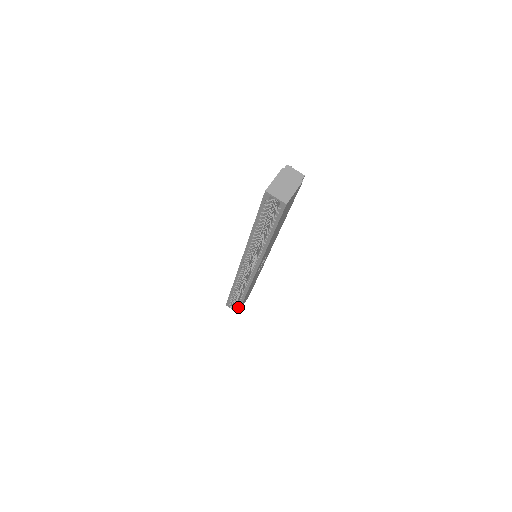
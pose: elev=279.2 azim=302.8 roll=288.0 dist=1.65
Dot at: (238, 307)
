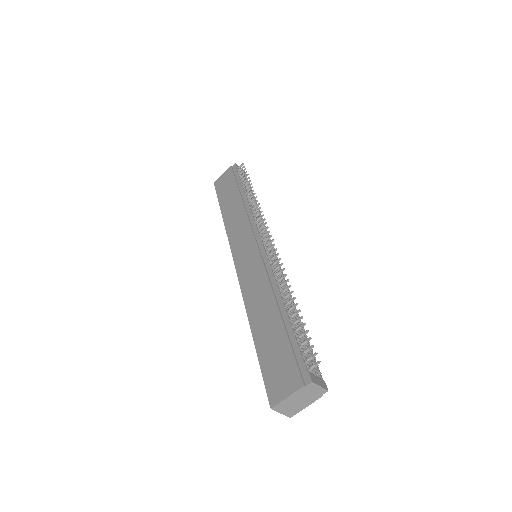
Dot at: occluded
